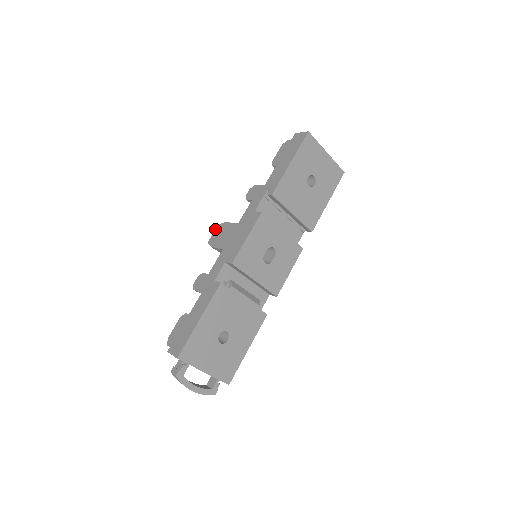
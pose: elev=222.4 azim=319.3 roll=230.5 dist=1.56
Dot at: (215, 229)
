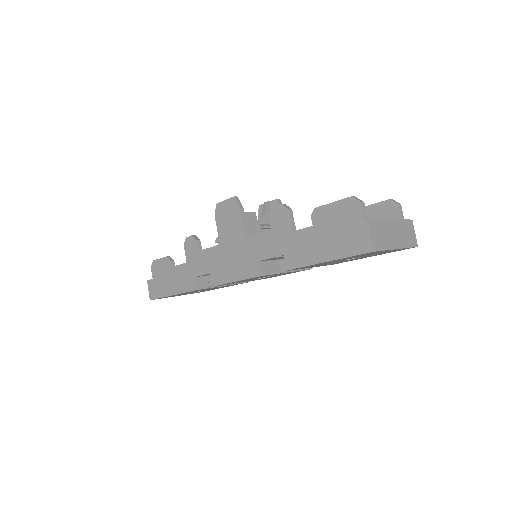
Dot at: occluded
